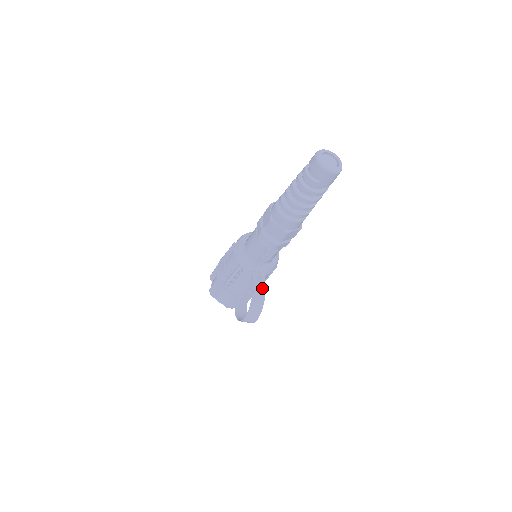
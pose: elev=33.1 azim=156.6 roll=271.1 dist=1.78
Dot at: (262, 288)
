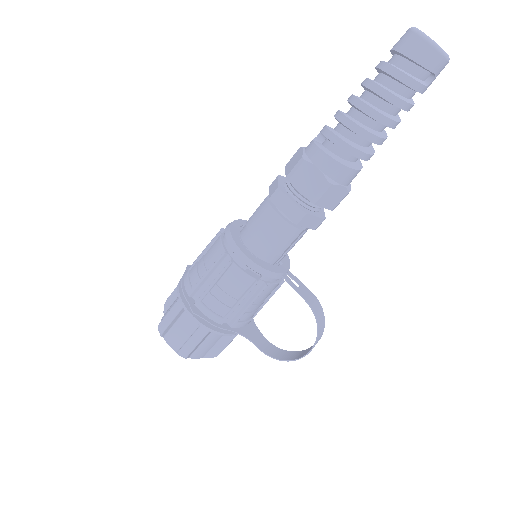
Dot at: (310, 294)
